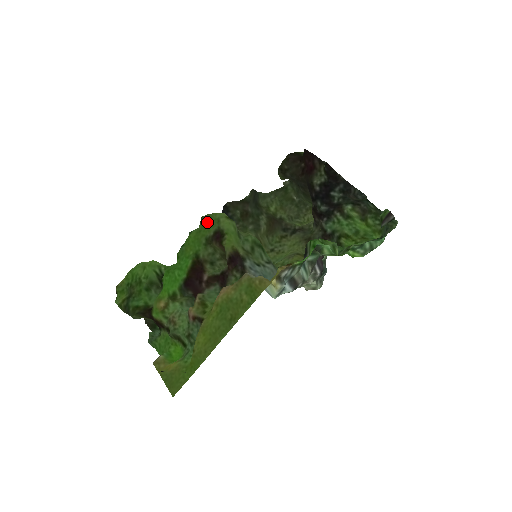
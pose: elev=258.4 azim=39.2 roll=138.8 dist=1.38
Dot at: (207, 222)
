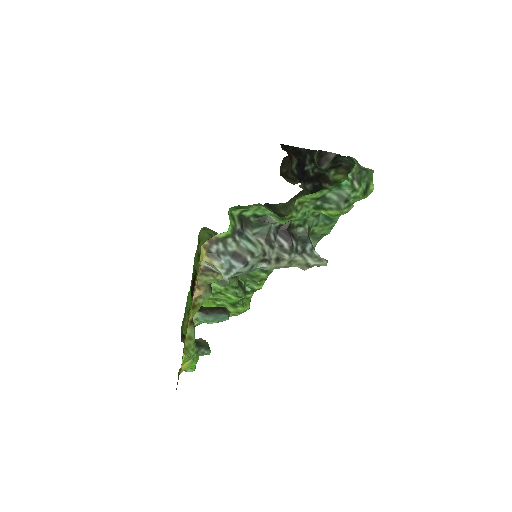
Dot at: occluded
